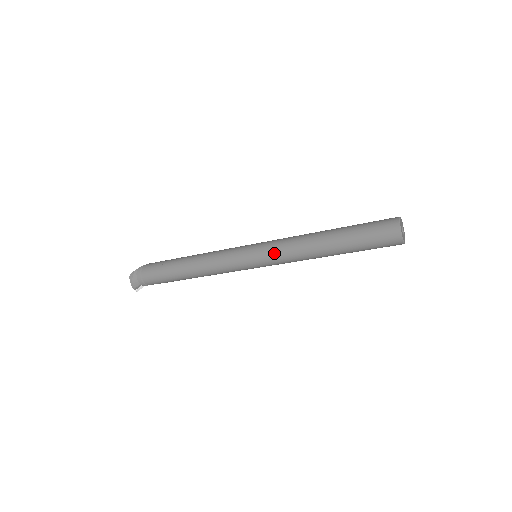
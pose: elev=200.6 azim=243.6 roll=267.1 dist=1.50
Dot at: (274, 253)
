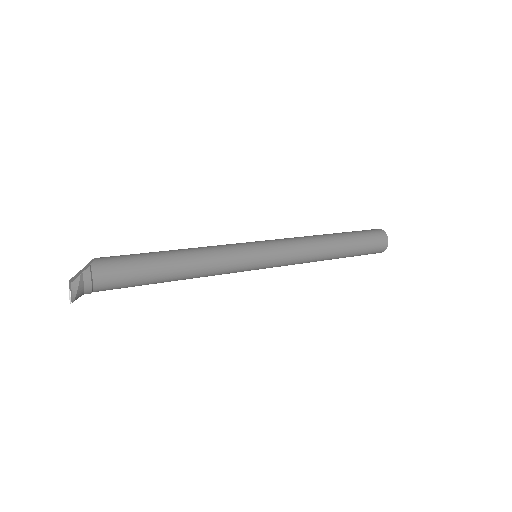
Dot at: (287, 258)
